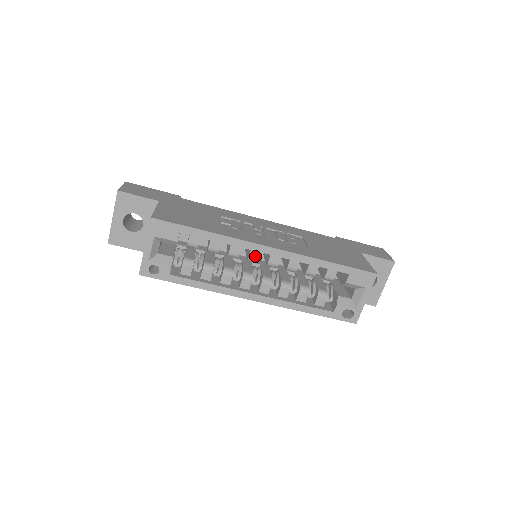
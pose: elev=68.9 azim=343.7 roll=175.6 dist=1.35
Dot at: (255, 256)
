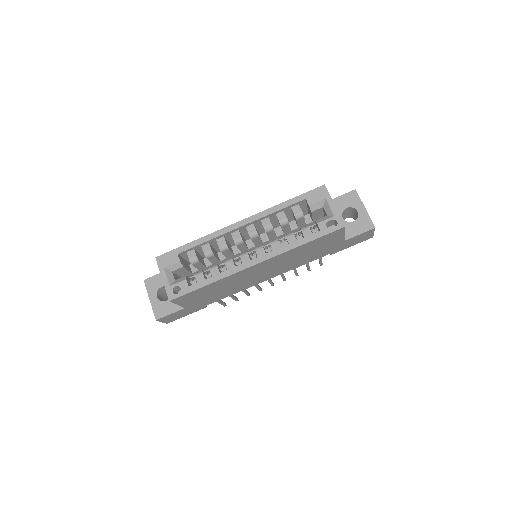
Dot at: (237, 237)
